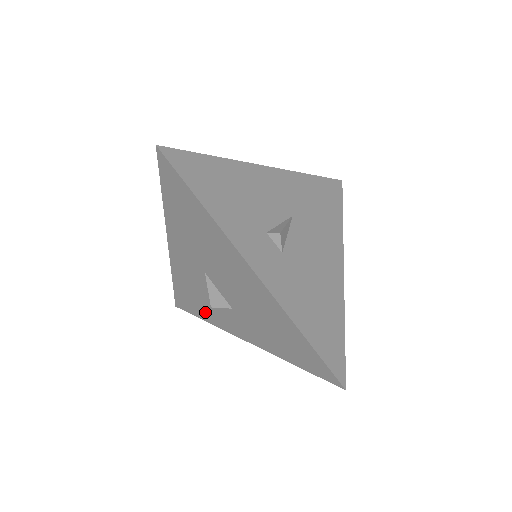
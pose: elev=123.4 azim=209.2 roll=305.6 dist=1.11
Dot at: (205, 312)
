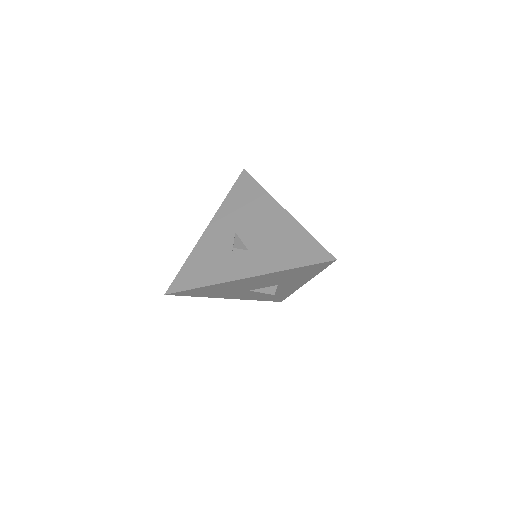
Dot at: (210, 275)
